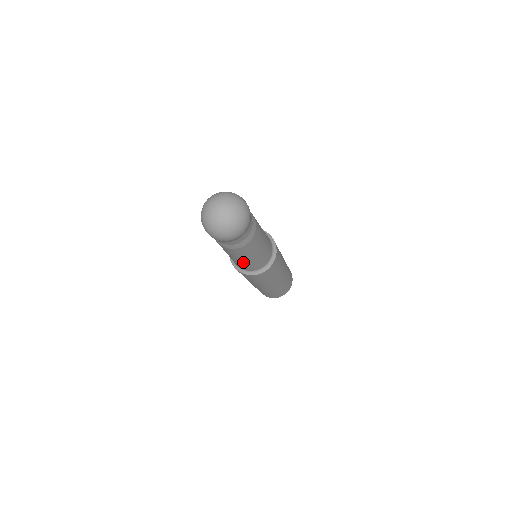
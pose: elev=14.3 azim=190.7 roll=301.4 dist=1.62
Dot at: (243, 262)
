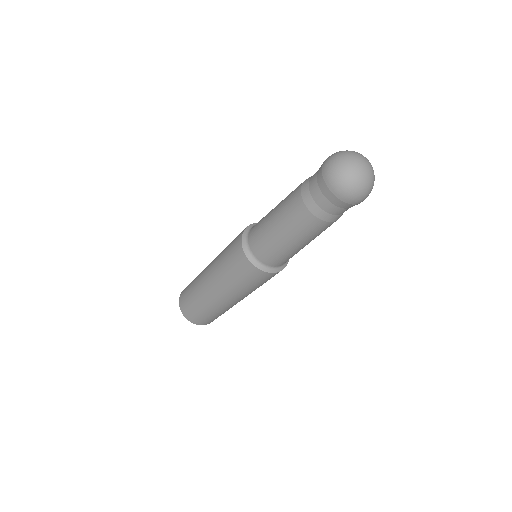
Dot at: (275, 237)
